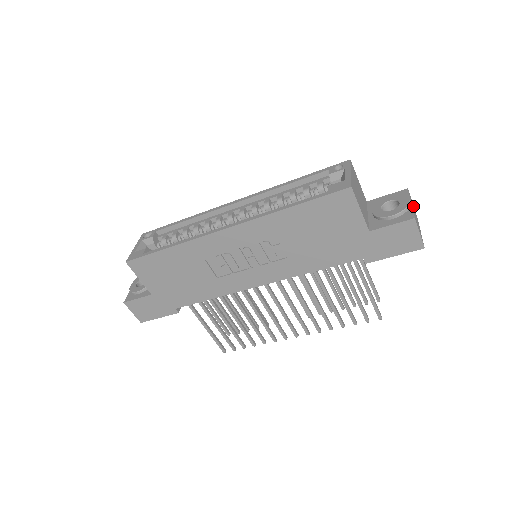
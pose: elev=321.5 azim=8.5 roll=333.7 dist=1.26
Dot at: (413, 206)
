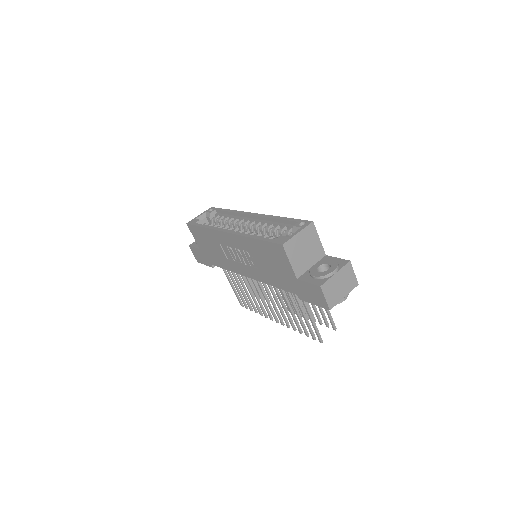
Dot at: (350, 275)
